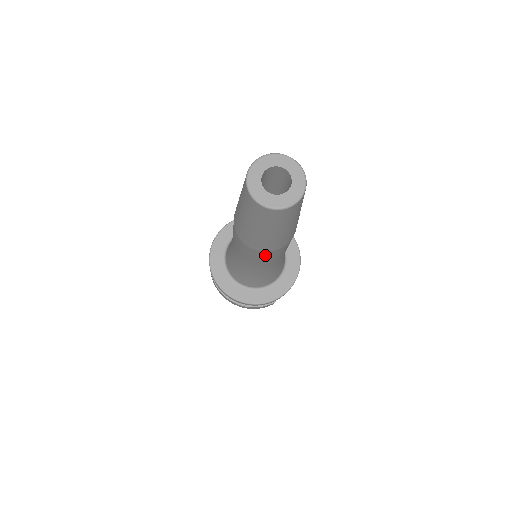
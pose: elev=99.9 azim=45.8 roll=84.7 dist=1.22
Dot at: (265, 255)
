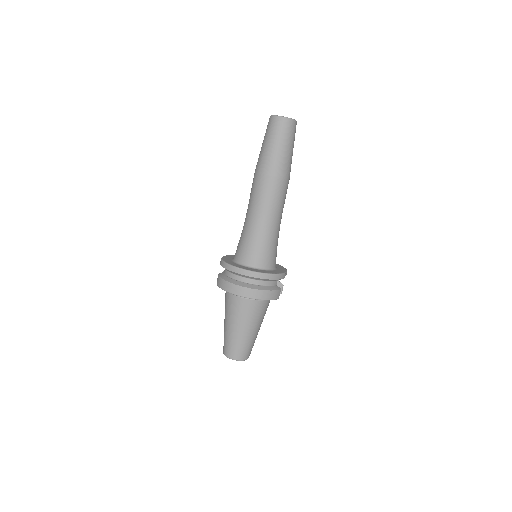
Dot at: (281, 187)
